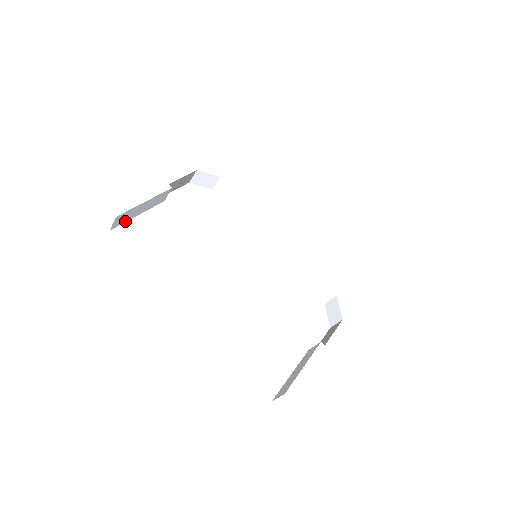
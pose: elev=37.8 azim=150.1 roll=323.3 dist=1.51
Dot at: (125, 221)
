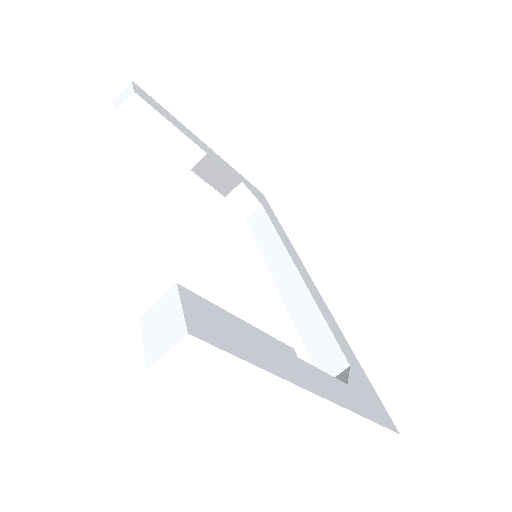
Dot at: (138, 128)
